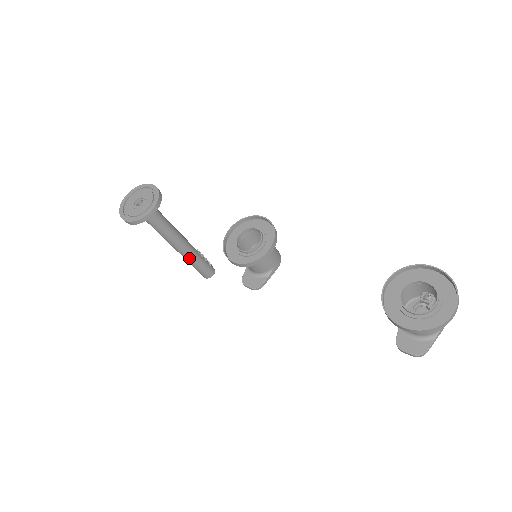
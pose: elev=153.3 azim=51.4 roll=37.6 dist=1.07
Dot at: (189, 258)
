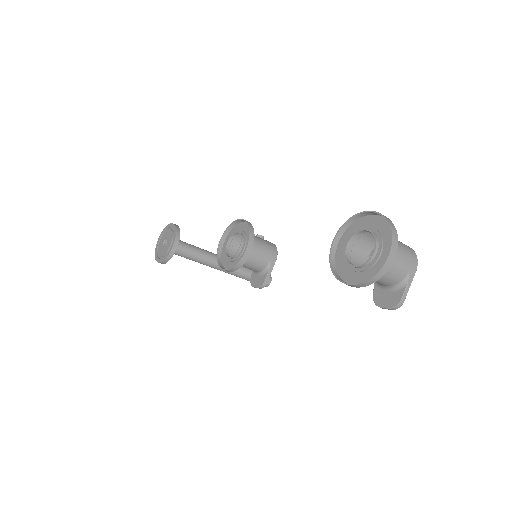
Dot at: (237, 274)
